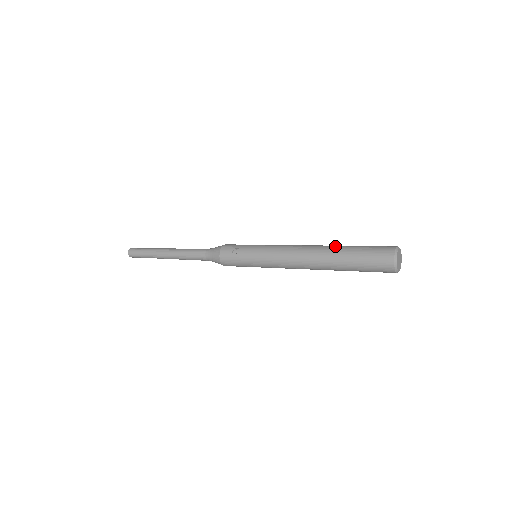
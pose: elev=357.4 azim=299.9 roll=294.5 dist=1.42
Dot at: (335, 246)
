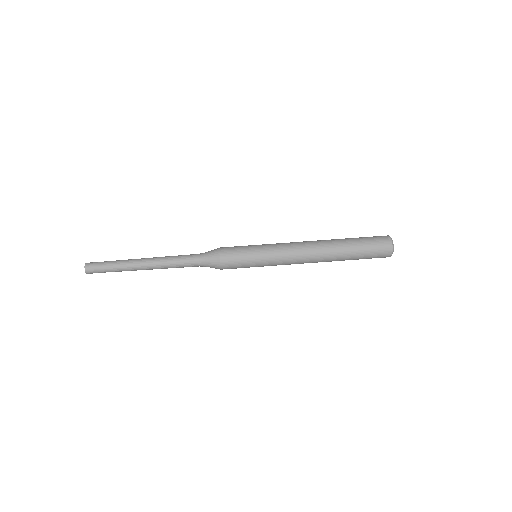
Dot at: (340, 259)
